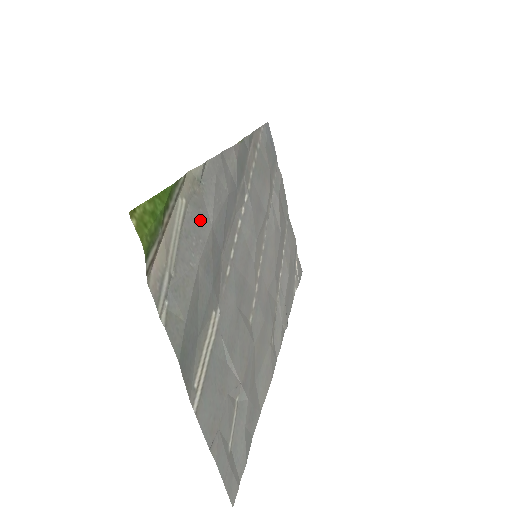
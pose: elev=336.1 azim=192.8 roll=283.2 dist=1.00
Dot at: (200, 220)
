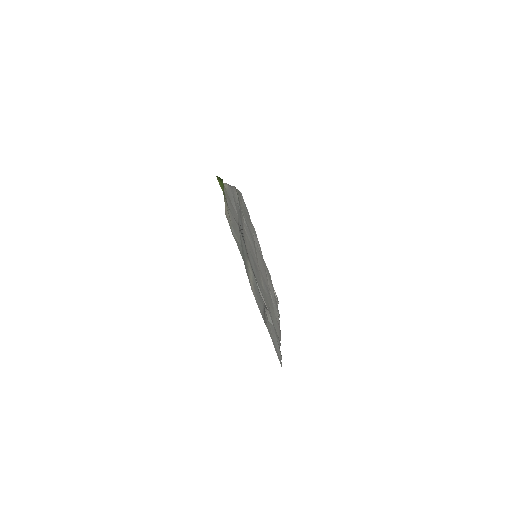
Dot at: (233, 209)
